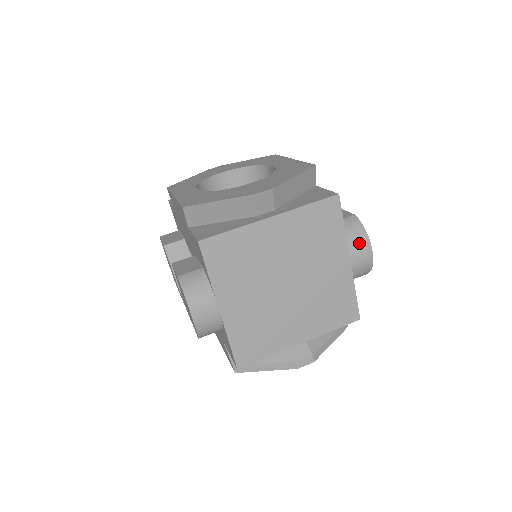
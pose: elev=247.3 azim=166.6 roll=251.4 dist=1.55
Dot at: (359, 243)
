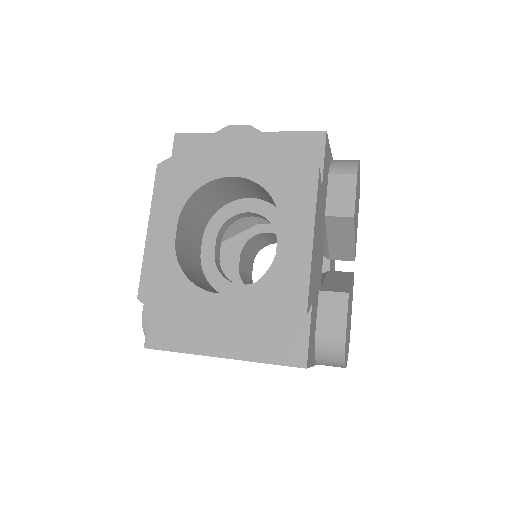
Dot at: (331, 364)
